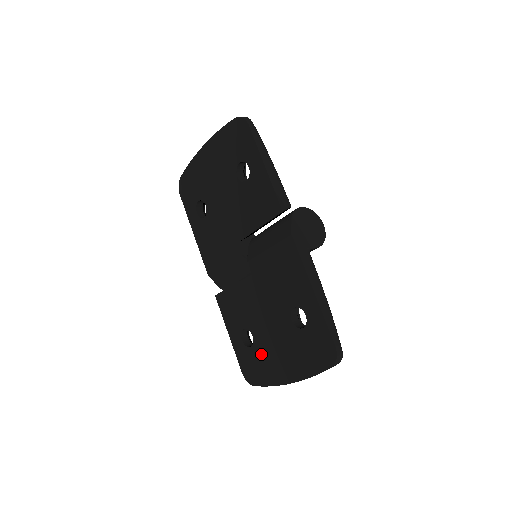
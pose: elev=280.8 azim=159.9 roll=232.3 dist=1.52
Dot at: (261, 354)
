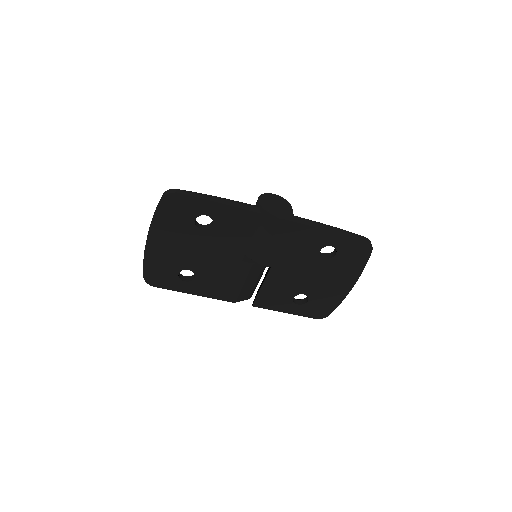
Dot at: (319, 296)
